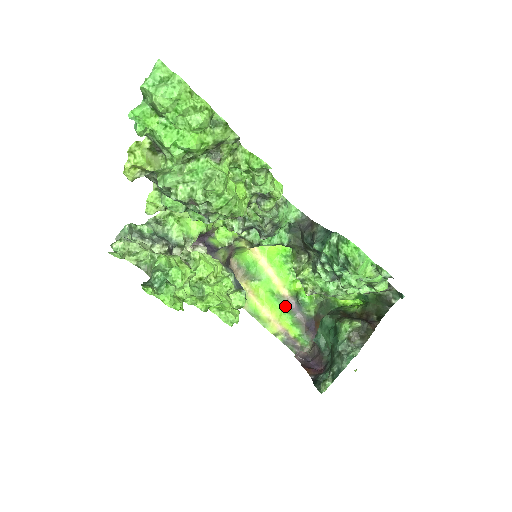
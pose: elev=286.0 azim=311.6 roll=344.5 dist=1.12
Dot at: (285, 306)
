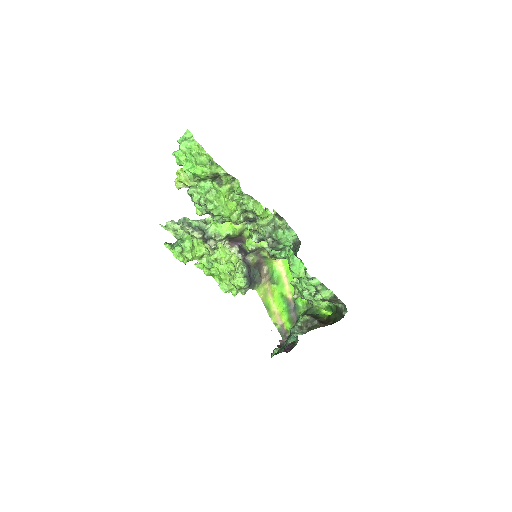
Dot at: (287, 306)
